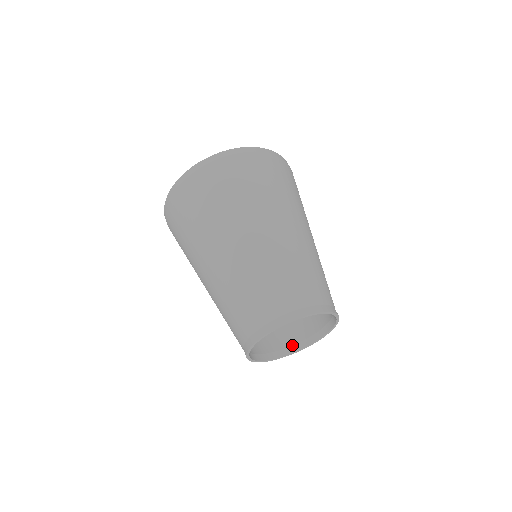
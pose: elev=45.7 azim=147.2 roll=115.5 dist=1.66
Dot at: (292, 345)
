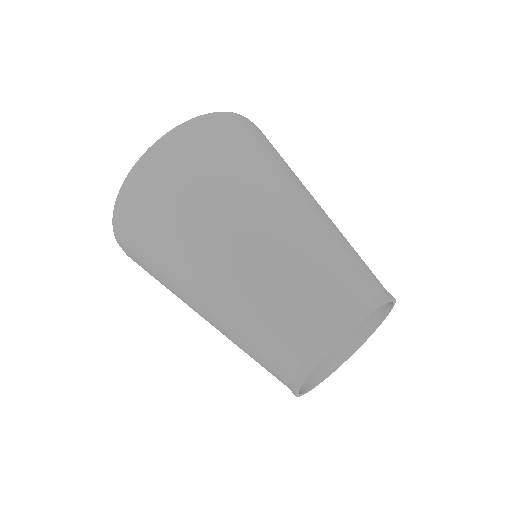
Dot at: (317, 371)
